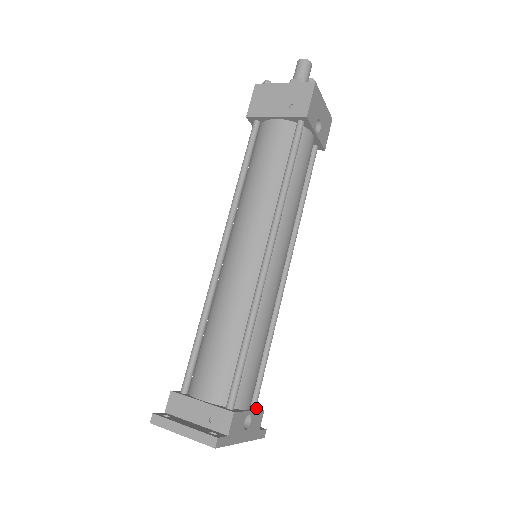
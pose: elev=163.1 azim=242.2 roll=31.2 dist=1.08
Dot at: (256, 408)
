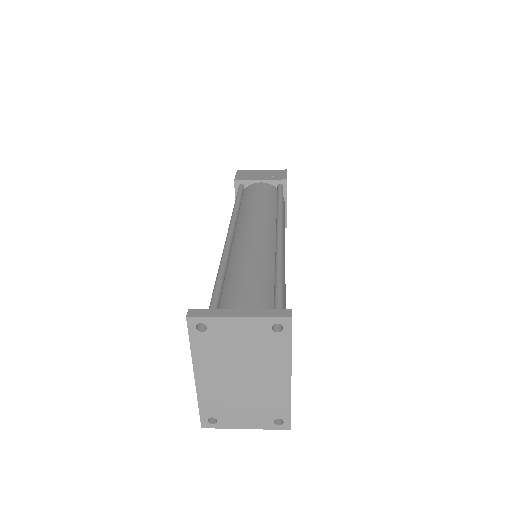
Dot at: occluded
